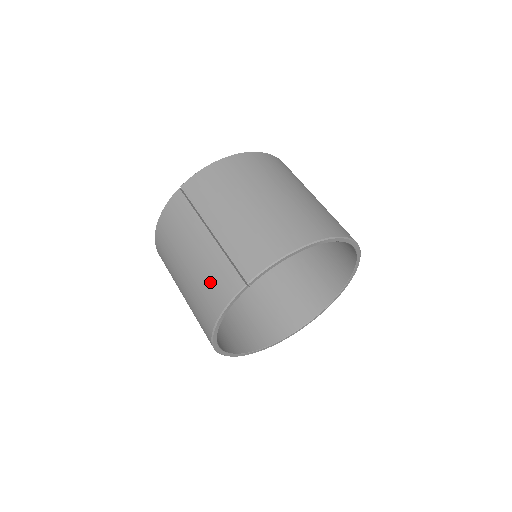
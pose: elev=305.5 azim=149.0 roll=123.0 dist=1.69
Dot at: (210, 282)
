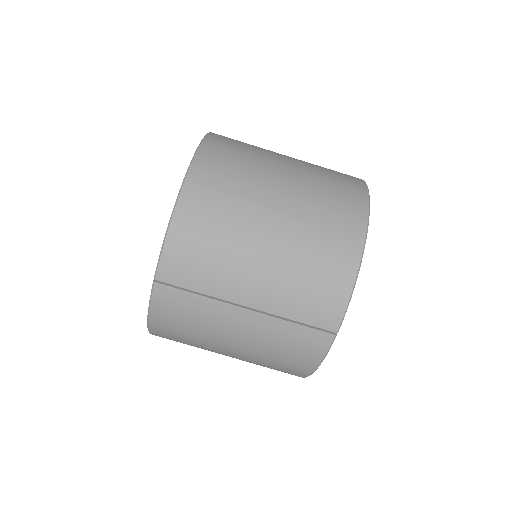
Dot at: (284, 351)
